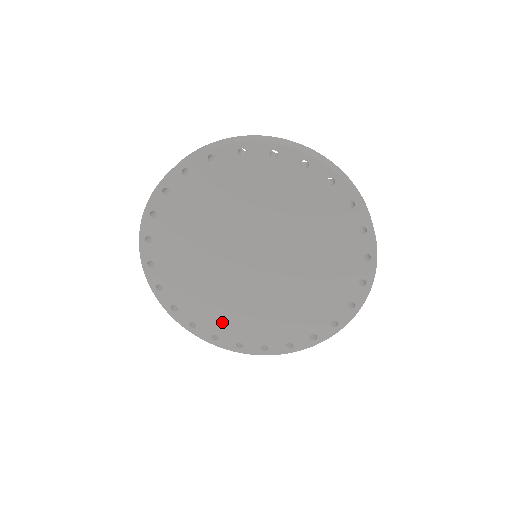
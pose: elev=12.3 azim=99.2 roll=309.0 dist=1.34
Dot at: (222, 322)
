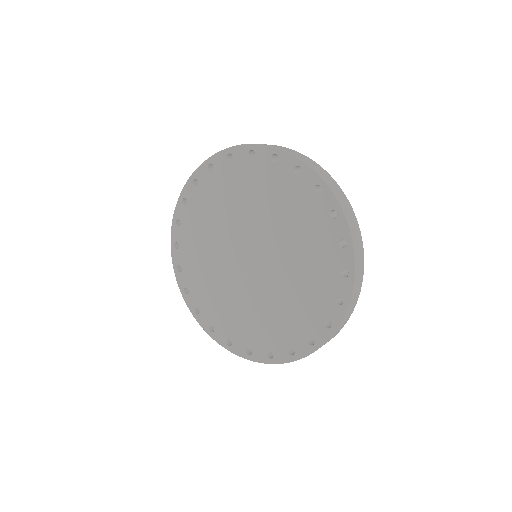
Dot at: (233, 325)
